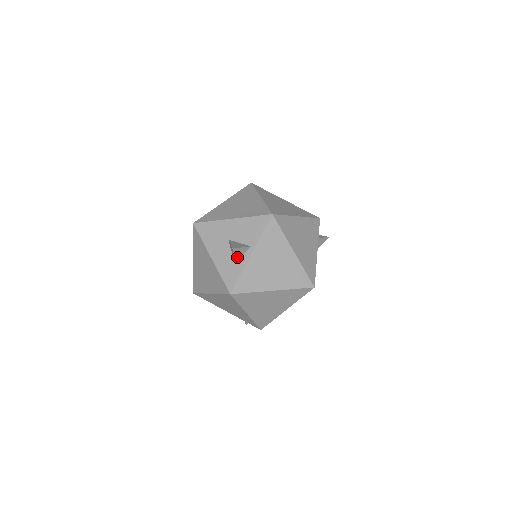
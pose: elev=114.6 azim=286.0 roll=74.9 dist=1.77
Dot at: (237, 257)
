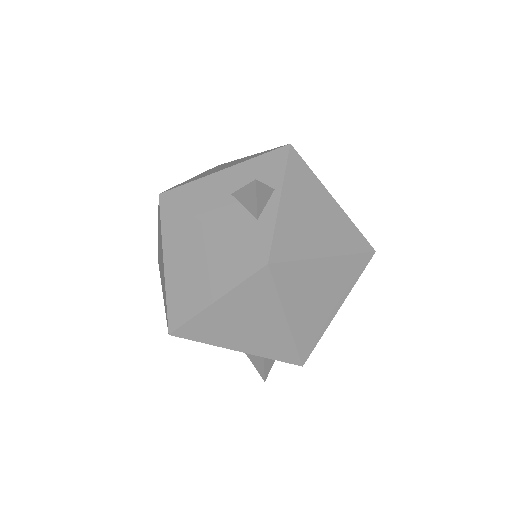
Dot at: (259, 205)
